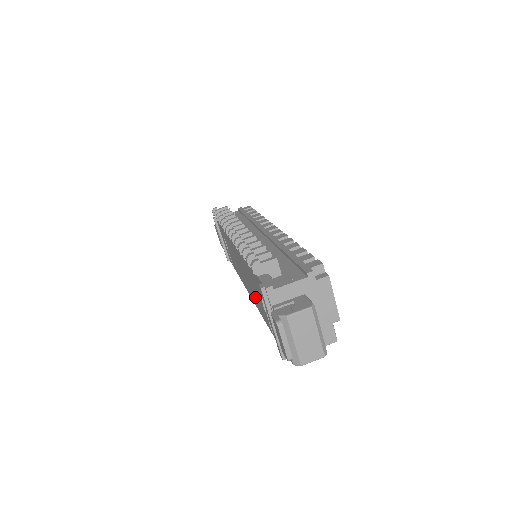
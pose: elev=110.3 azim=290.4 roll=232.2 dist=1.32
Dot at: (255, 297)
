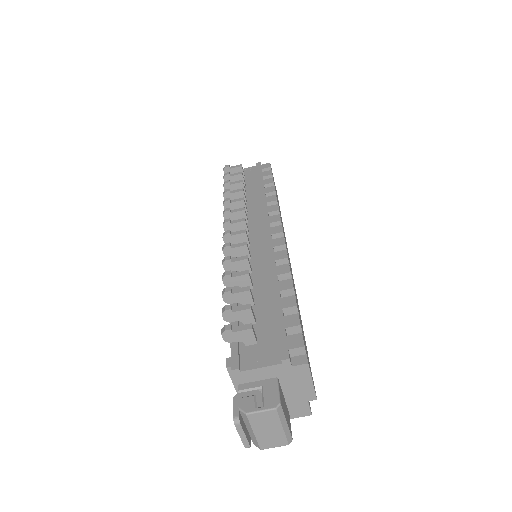
Dot at: occluded
